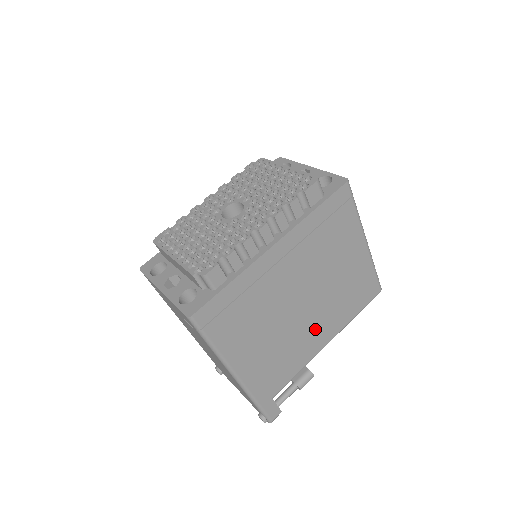
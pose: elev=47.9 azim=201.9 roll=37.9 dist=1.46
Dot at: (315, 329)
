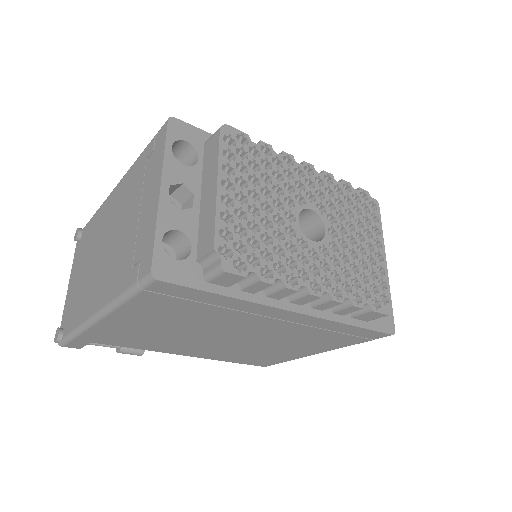
Dot at: (198, 348)
